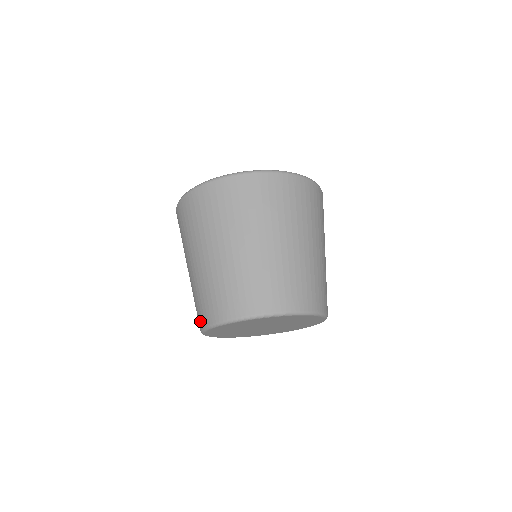
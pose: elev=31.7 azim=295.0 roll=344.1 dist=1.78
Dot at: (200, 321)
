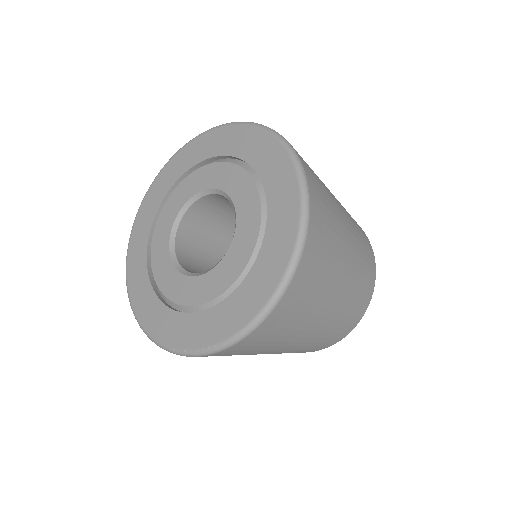
Dot at: occluded
